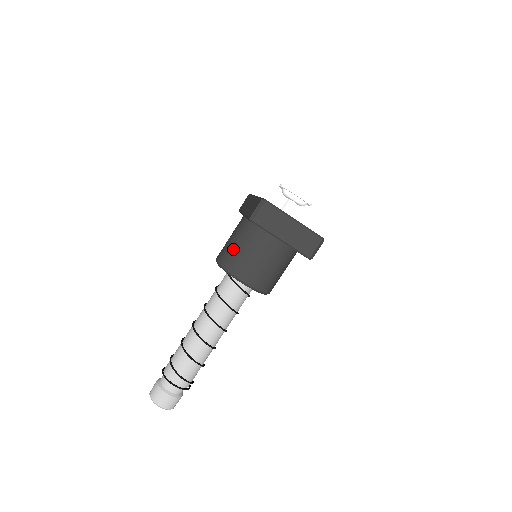
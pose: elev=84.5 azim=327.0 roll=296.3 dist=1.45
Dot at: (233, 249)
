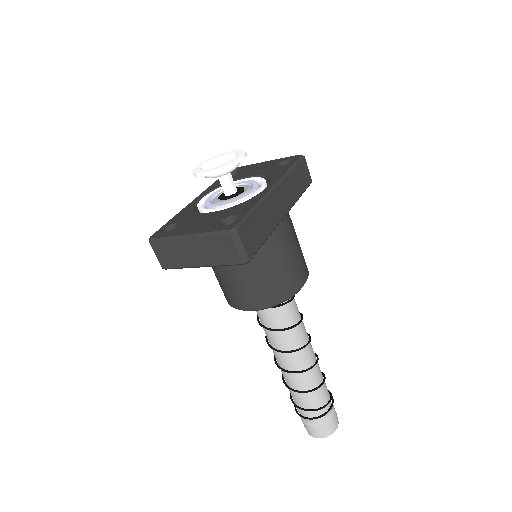
Dot at: occluded
